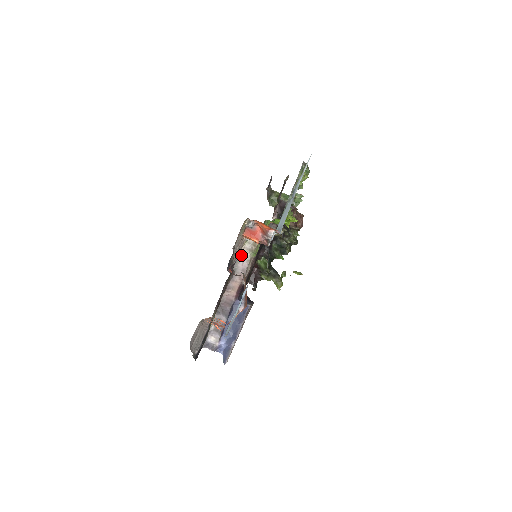
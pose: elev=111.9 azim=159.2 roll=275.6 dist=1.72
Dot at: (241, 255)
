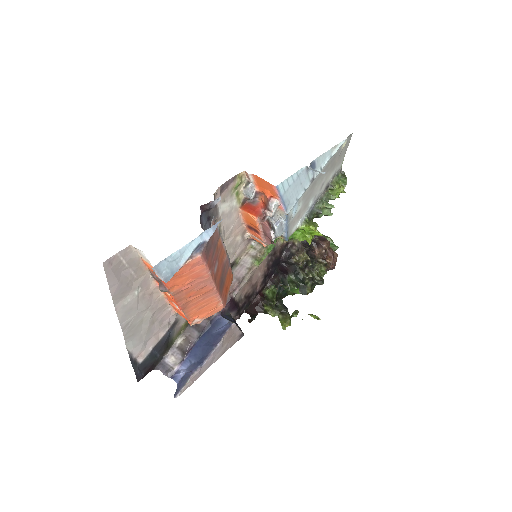
Dot at: (241, 261)
